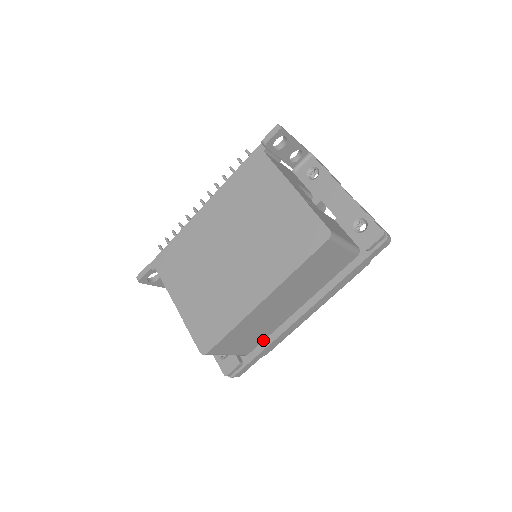
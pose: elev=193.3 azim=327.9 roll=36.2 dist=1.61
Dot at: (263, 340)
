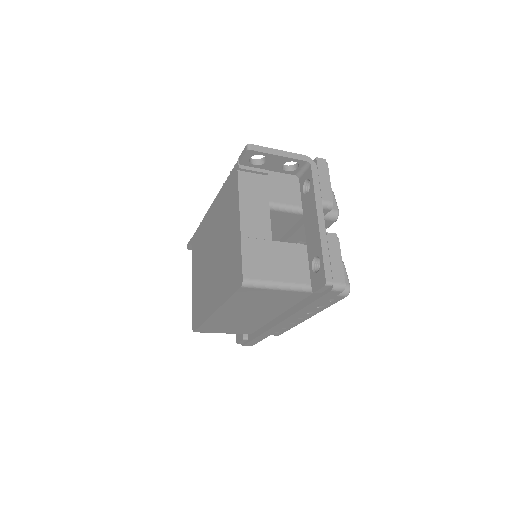
Dot at: (258, 329)
